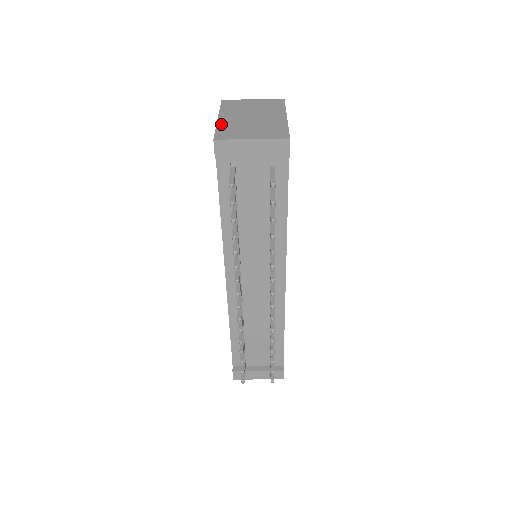
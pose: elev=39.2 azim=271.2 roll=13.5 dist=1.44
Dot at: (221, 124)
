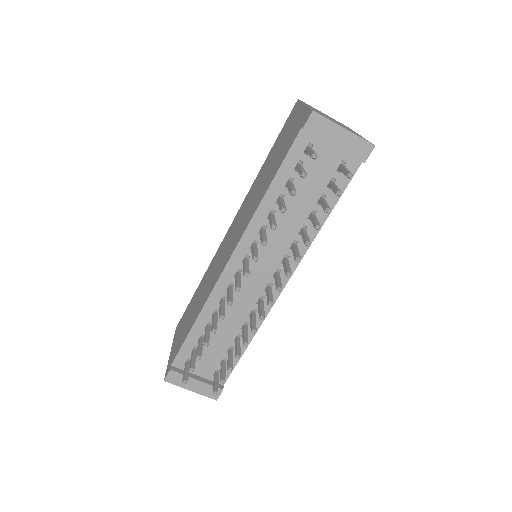
Dot at: (311, 108)
